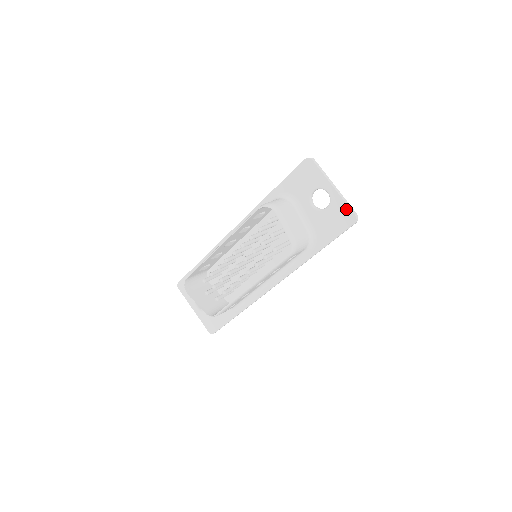
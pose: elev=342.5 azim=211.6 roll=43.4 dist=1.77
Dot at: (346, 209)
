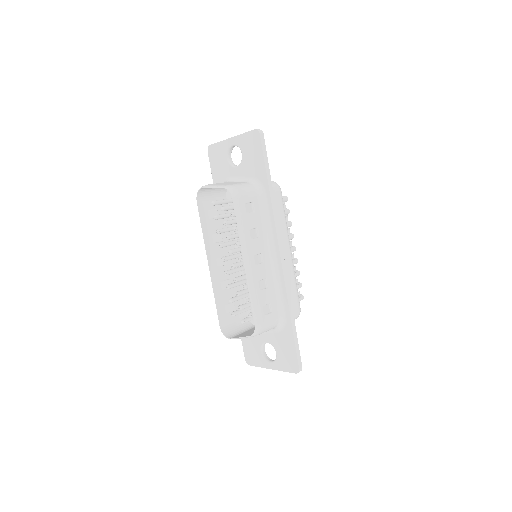
Dot at: (248, 135)
